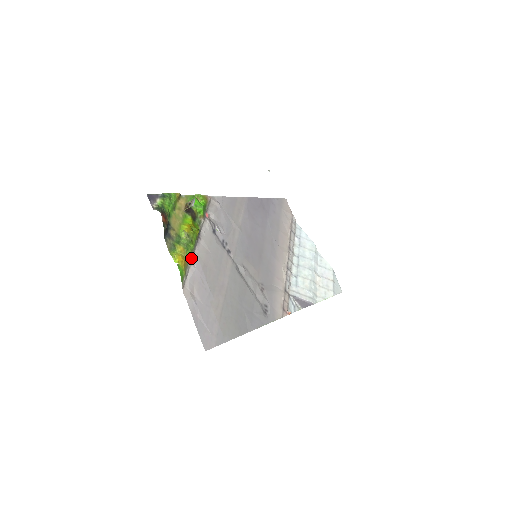
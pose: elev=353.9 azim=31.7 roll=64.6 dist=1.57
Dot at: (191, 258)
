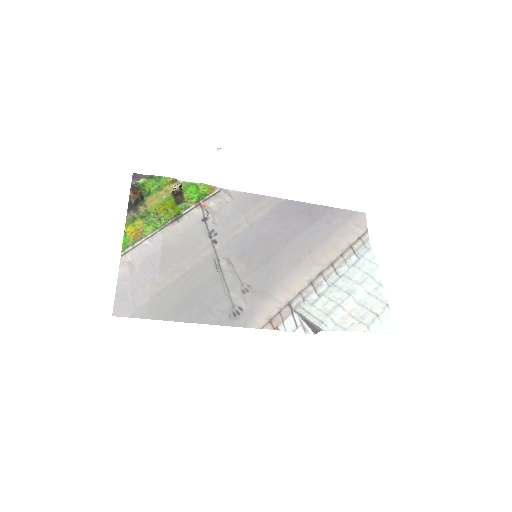
Dot at: (152, 234)
